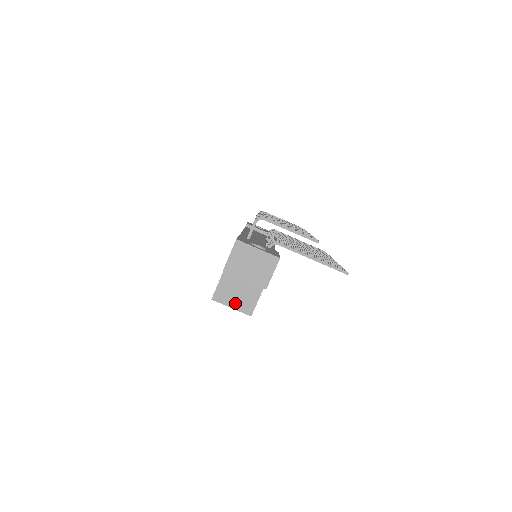
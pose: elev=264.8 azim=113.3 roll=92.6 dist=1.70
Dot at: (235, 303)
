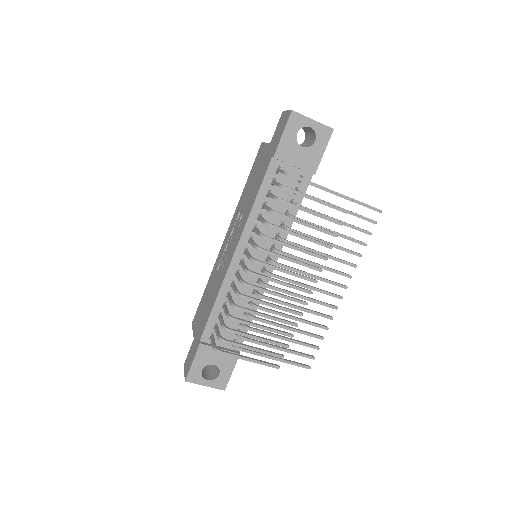
Dot at: occluded
